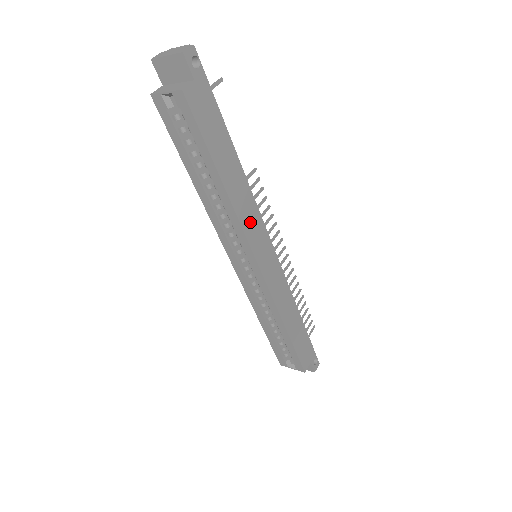
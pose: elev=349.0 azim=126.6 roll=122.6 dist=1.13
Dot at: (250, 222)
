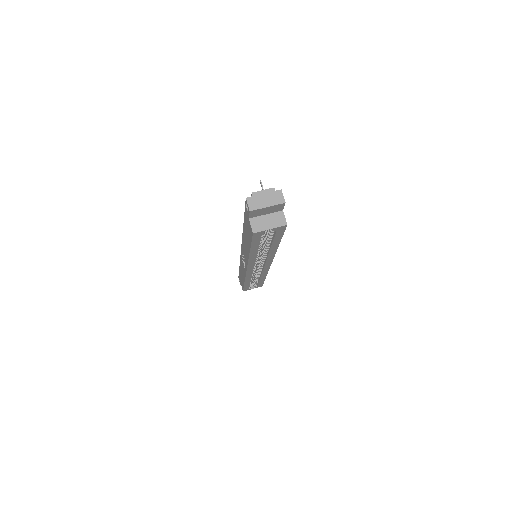
Dot at: occluded
